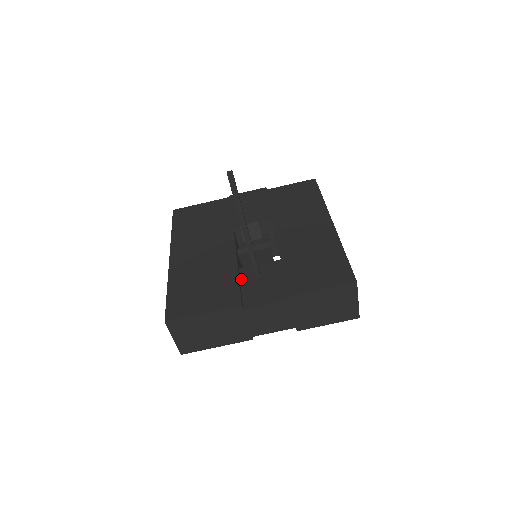
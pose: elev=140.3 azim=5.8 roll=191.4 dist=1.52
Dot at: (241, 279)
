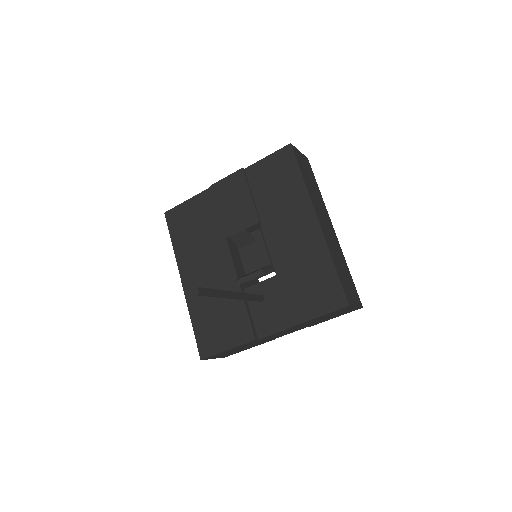
Dot at: (248, 303)
